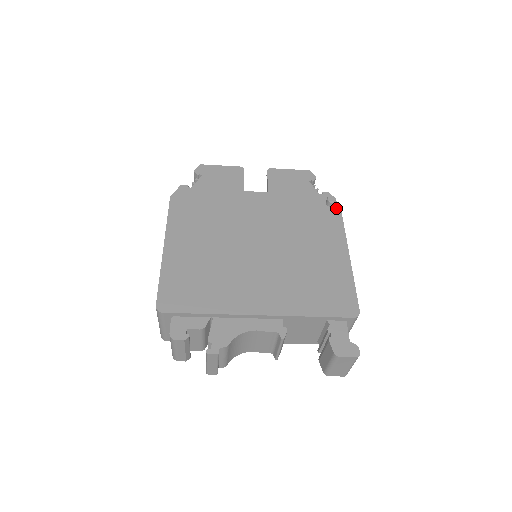
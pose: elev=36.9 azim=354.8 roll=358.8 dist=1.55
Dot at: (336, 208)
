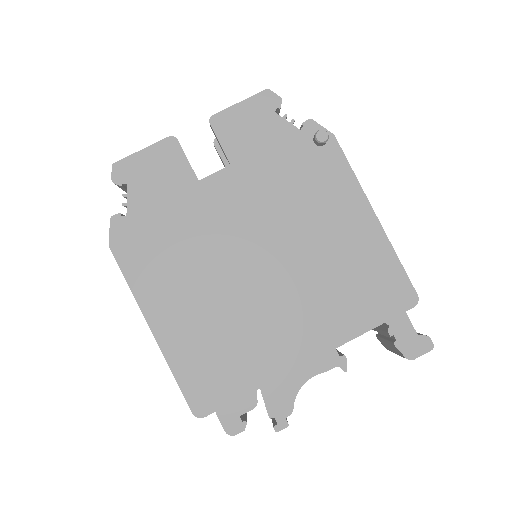
Dot at: (331, 144)
